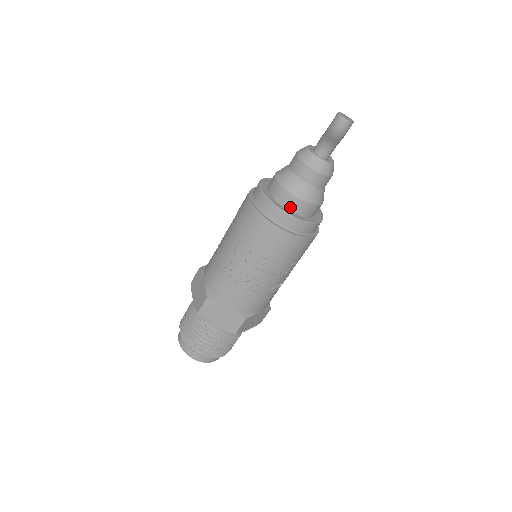
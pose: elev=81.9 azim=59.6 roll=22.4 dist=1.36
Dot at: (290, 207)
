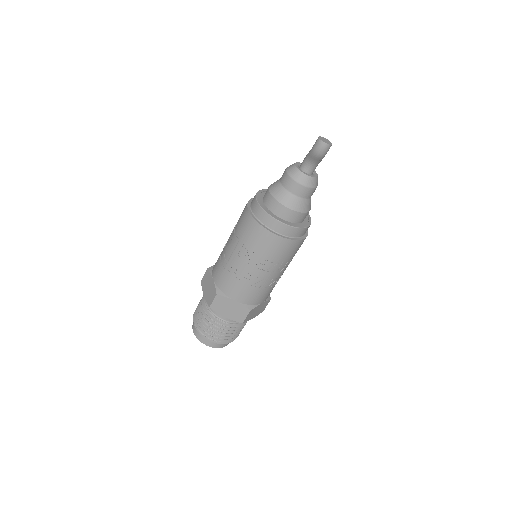
Dot at: (283, 216)
